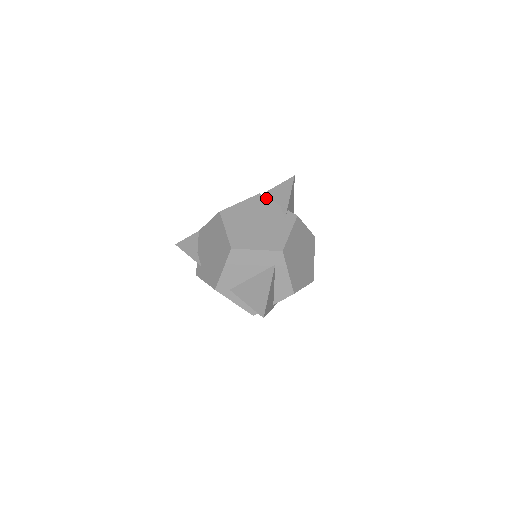
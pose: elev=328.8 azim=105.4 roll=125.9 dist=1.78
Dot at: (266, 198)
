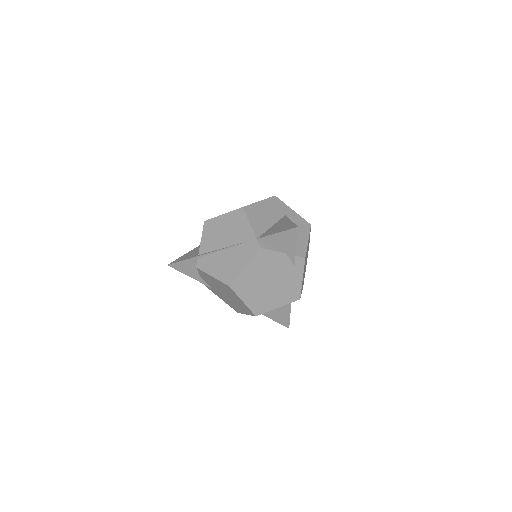
Dot at: (269, 251)
